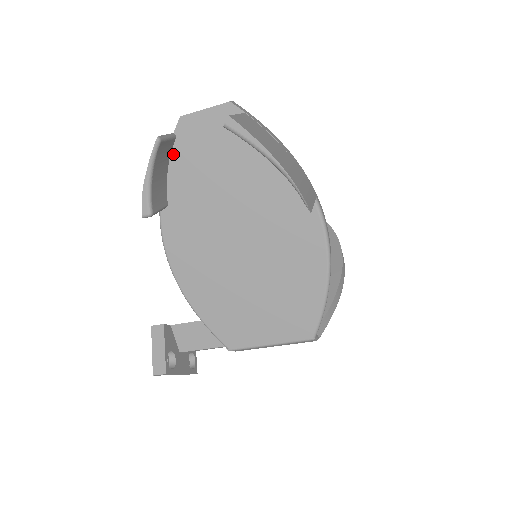
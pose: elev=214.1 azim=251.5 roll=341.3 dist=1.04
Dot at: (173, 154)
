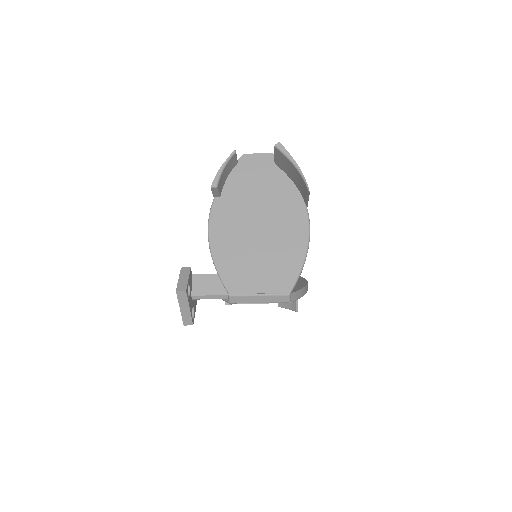
Dot at: (233, 170)
